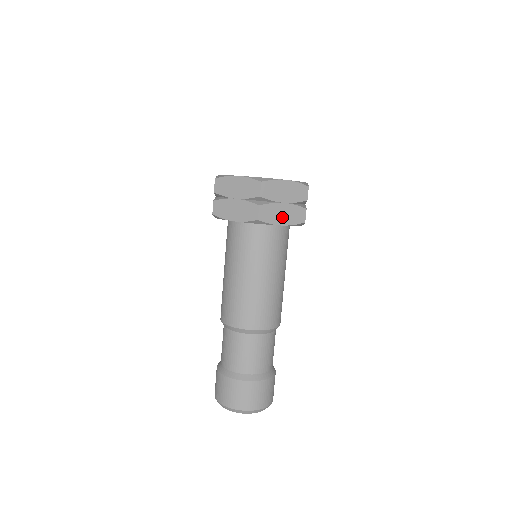
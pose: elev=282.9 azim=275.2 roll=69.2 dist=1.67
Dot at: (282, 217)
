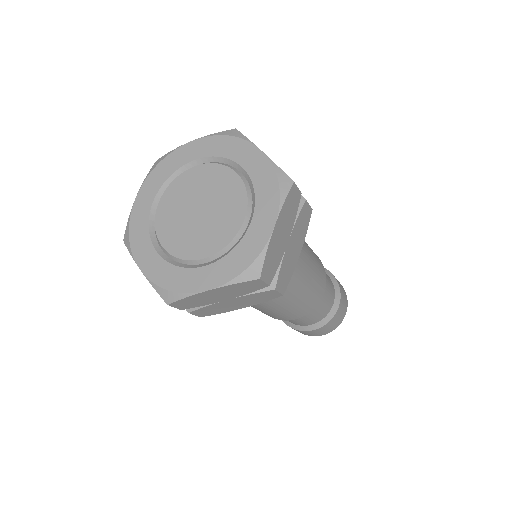
Dot at: (295, 250)
